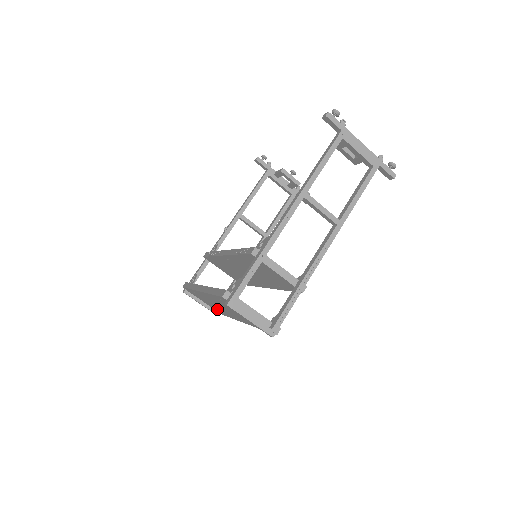
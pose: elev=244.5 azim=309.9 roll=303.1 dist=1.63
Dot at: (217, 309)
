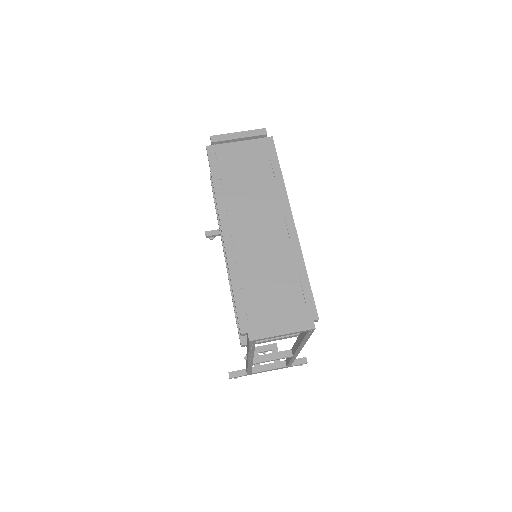
Dot at: (289, 290)
